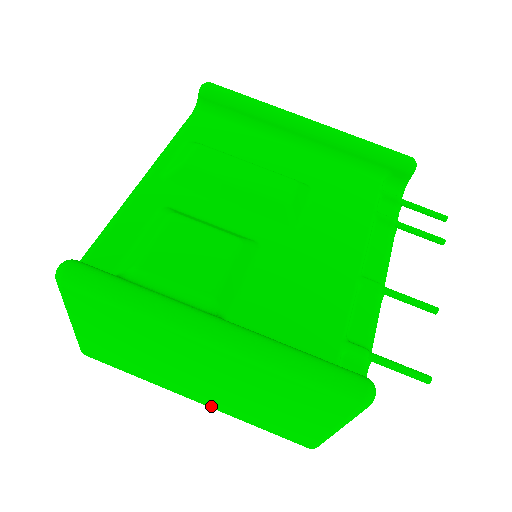
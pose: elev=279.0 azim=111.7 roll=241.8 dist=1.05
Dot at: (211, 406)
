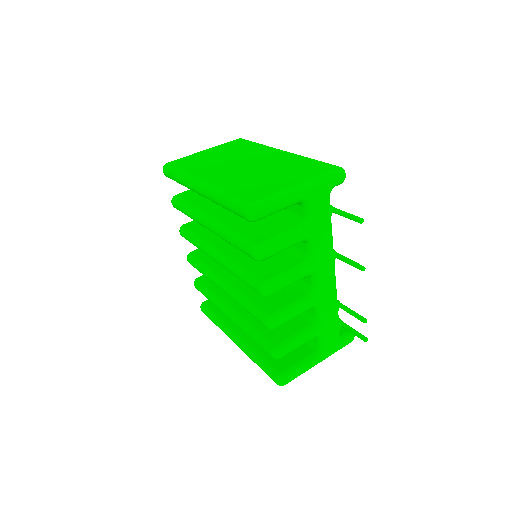
Dot at: (211, 182)
